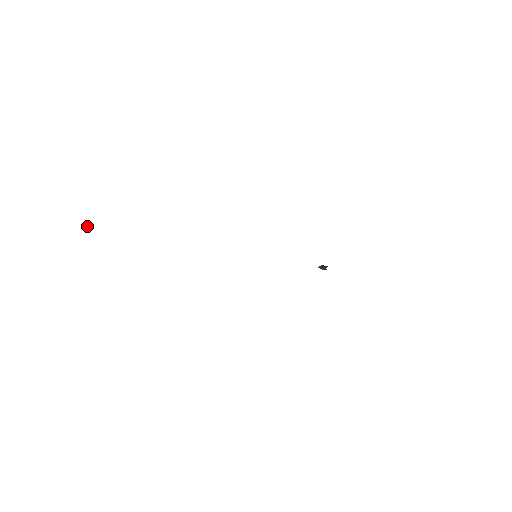
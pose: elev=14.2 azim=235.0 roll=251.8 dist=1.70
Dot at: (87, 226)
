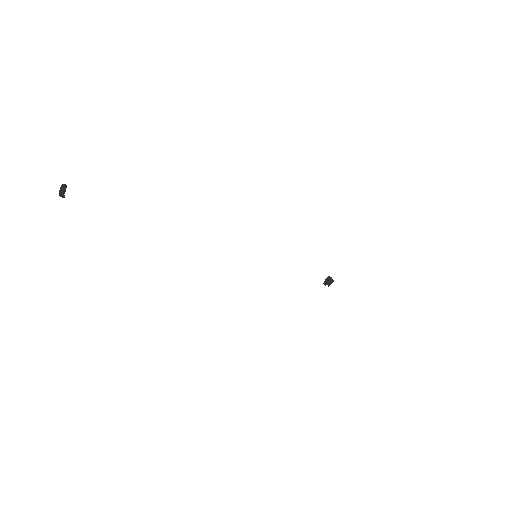
Dot at: (59, 192)
